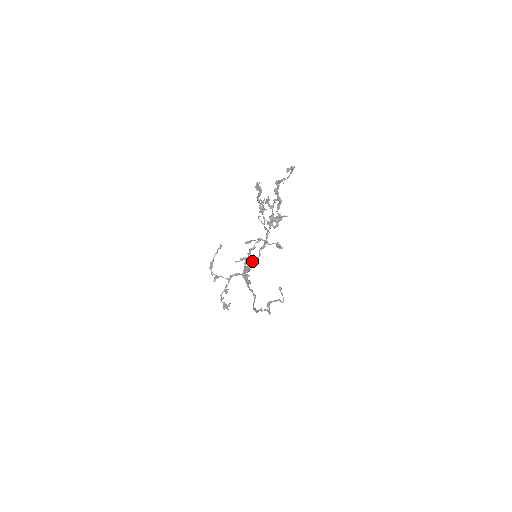
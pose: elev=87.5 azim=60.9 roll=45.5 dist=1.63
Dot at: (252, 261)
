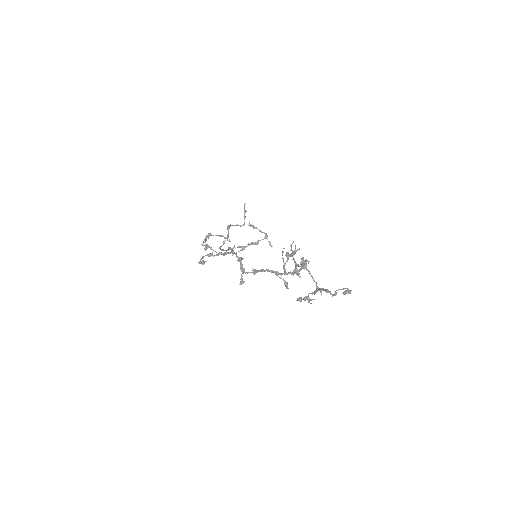
Dot at: (253, 270)
